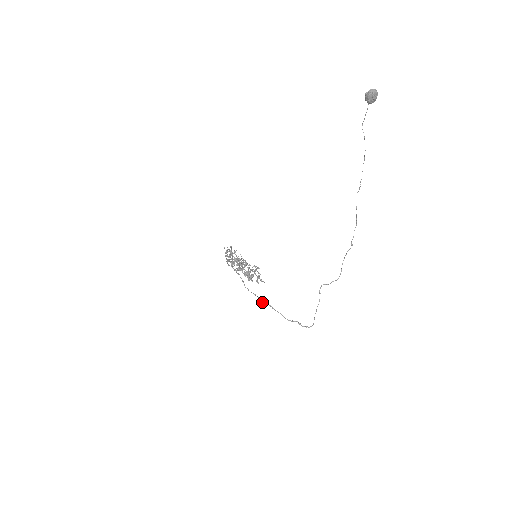
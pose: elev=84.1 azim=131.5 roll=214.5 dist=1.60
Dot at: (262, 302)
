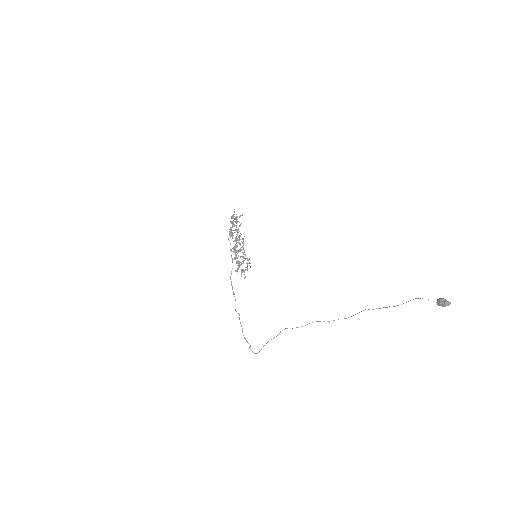
Dot at: occluded
